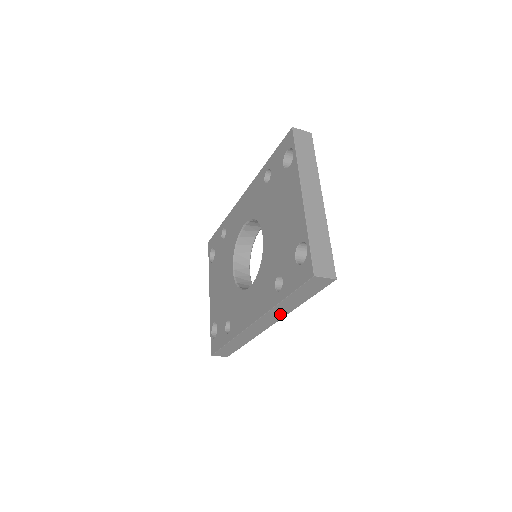
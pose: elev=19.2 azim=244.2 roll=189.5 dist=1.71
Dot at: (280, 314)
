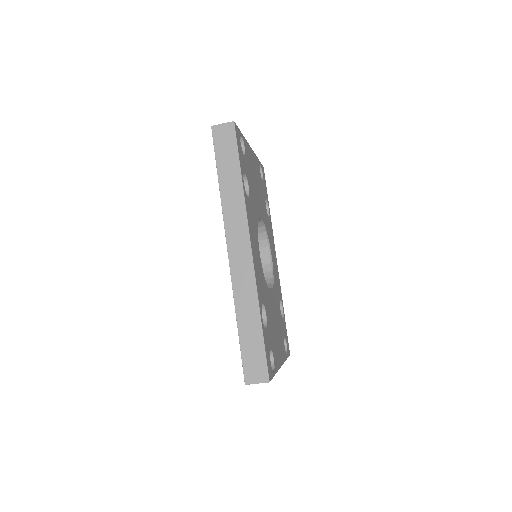
Dot at: (239, 214)
